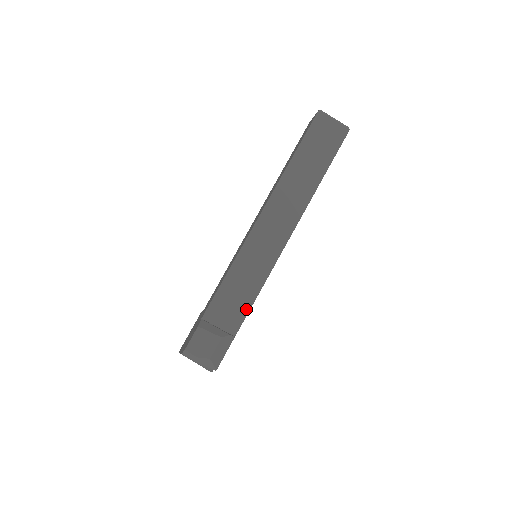
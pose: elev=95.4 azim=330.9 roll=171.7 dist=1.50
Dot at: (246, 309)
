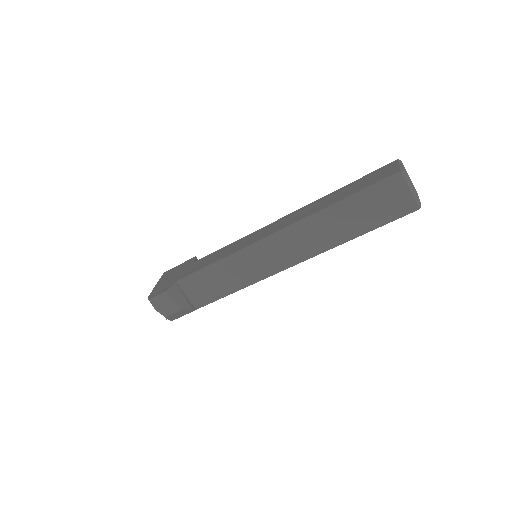
Dot at: (217, 296)
